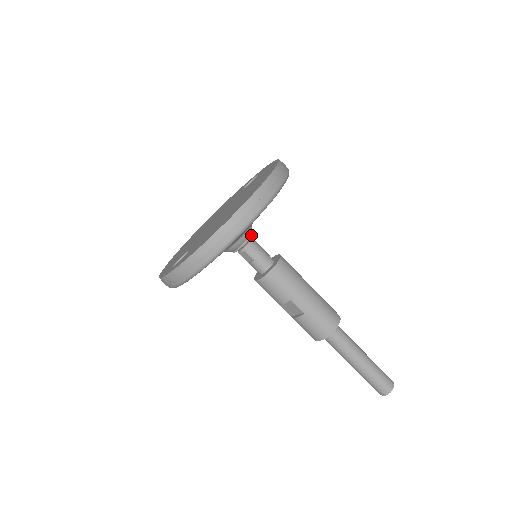
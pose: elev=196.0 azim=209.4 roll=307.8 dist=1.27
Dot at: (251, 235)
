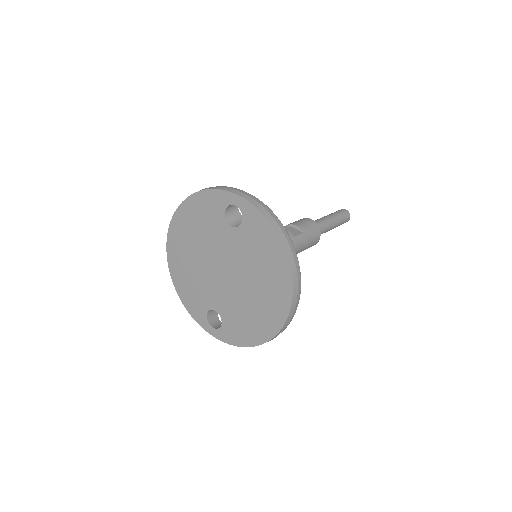
Dot at: occluded
